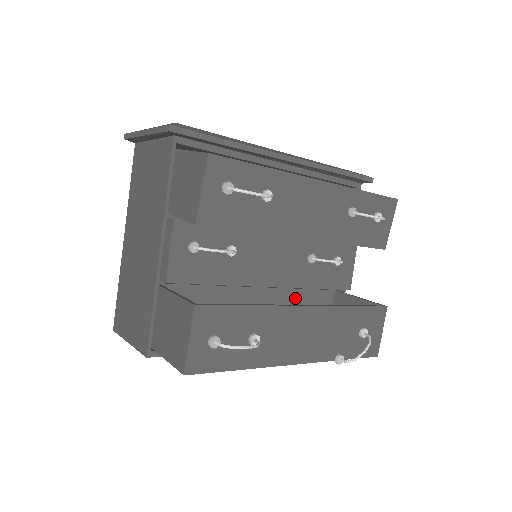
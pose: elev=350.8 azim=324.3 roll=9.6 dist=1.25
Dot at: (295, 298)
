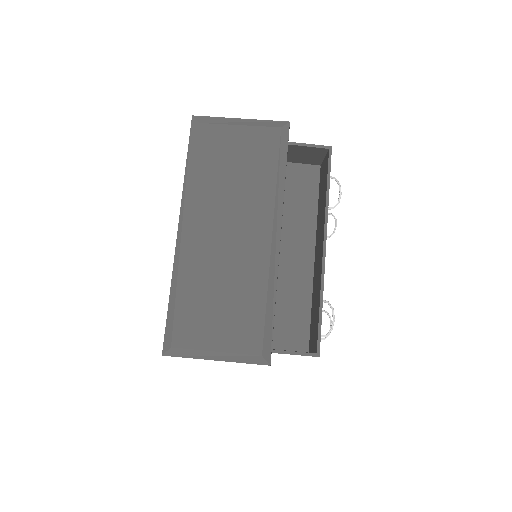
Dot at: occluded
